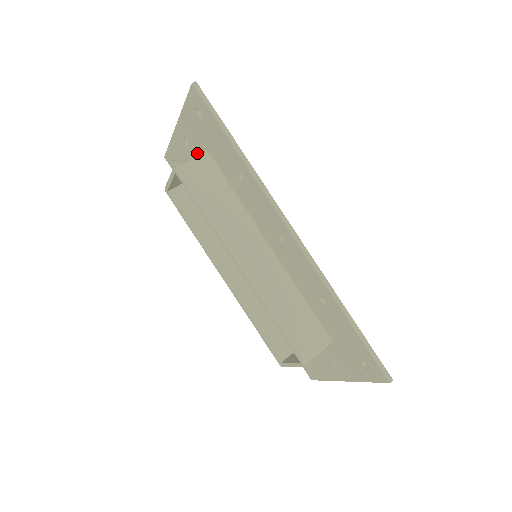
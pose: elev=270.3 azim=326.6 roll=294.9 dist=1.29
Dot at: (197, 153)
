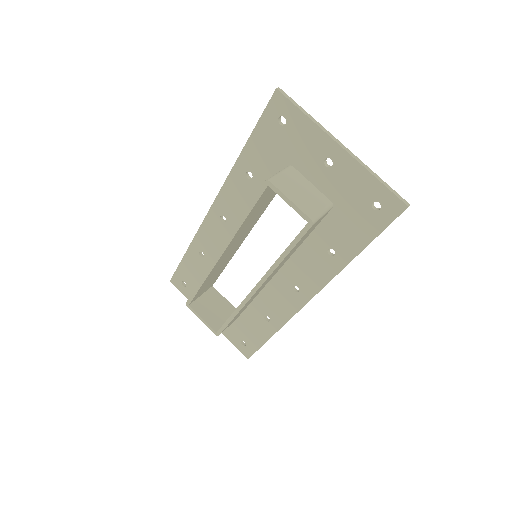
Dot at: (322, 182)
